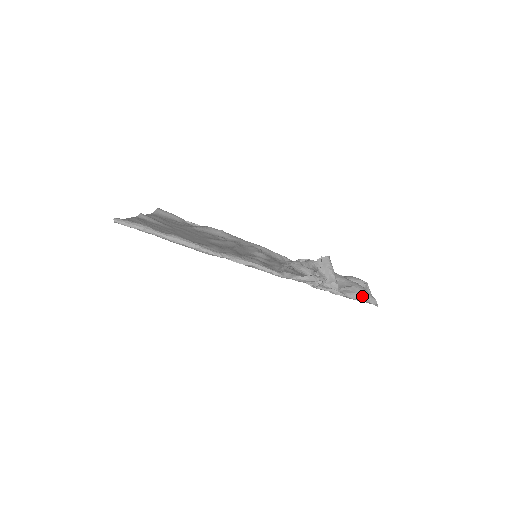
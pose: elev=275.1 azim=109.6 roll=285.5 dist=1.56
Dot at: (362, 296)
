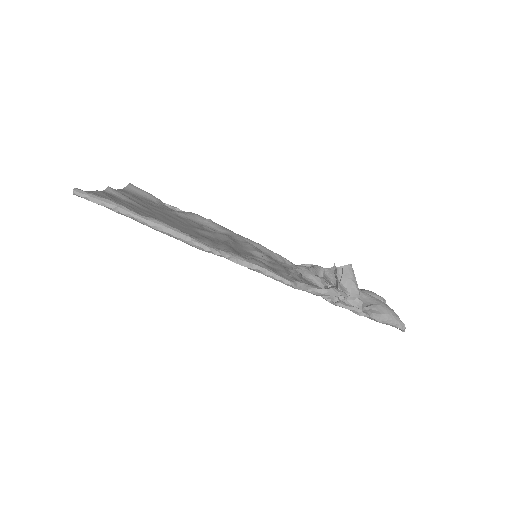
Dot at: (389, 318)
